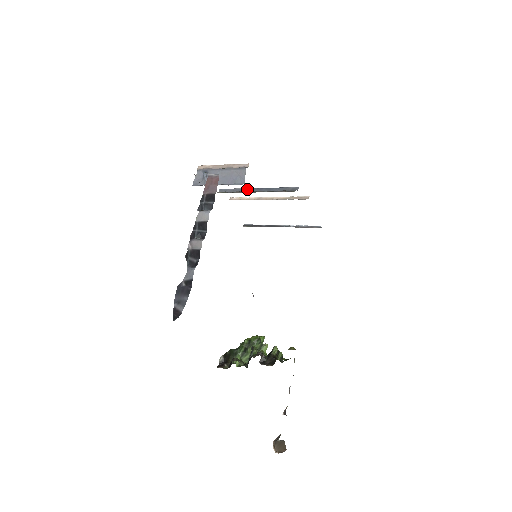
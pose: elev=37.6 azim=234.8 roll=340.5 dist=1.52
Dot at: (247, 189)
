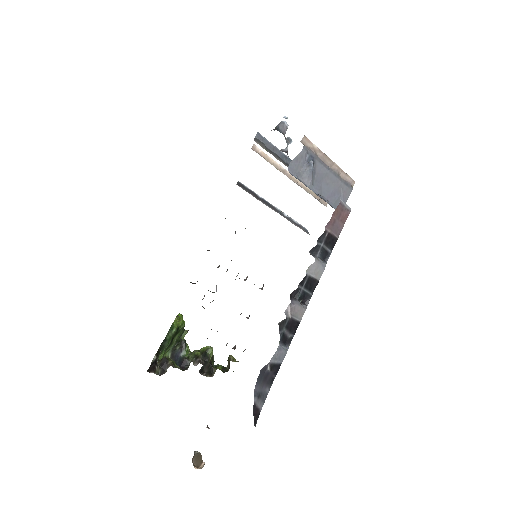
Dot at: (289, 159)
